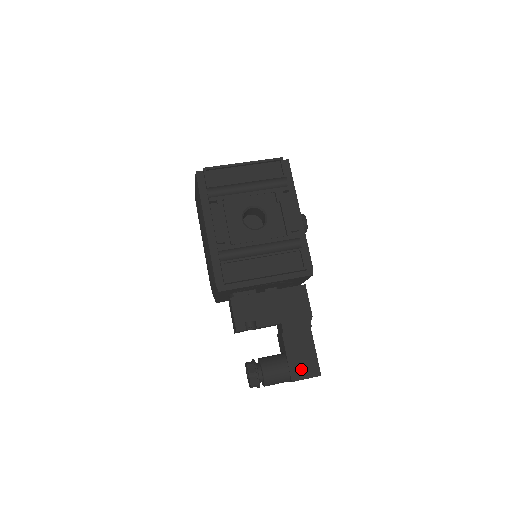
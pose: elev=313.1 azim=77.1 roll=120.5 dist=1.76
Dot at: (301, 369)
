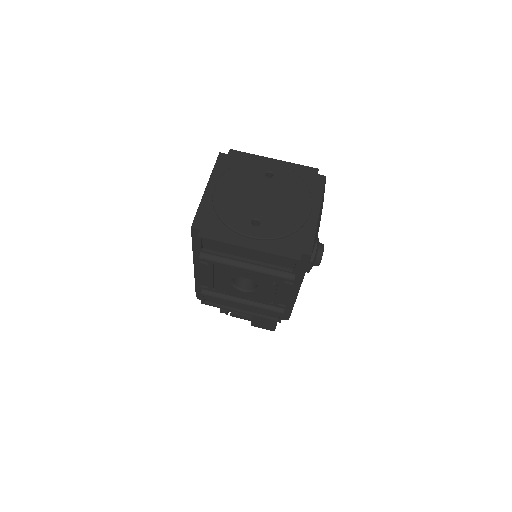
Dot at: (261, 325)
